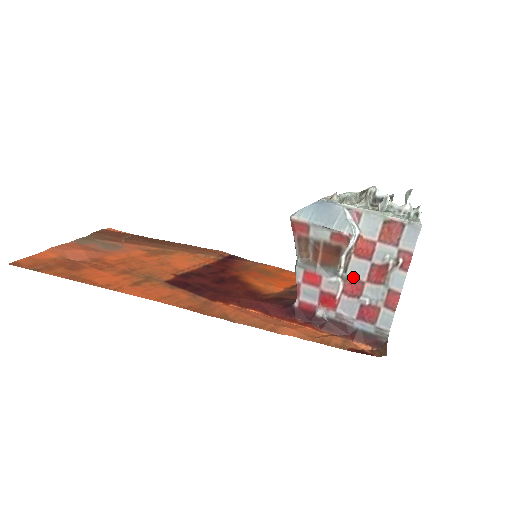
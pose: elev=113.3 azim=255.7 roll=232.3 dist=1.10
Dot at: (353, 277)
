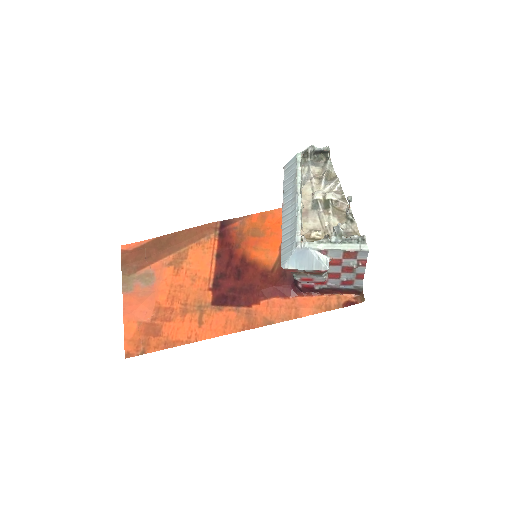
Dot at: (332, 272)
